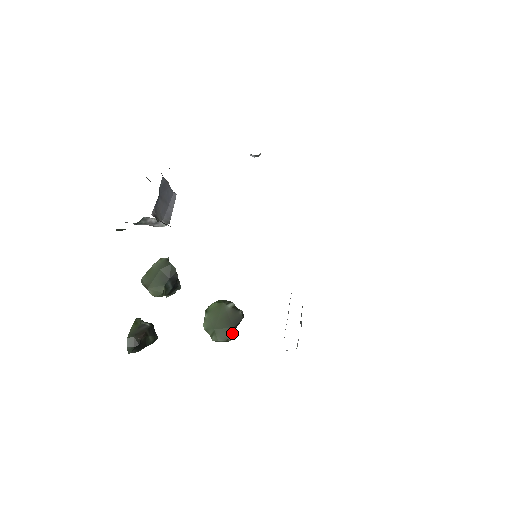
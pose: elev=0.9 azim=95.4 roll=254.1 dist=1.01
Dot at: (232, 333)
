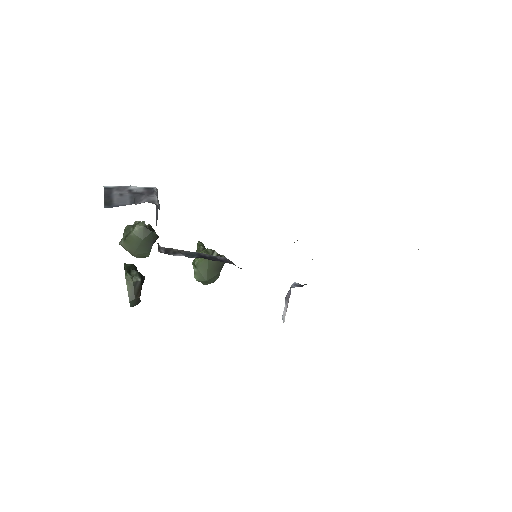
Dot at: occluded
